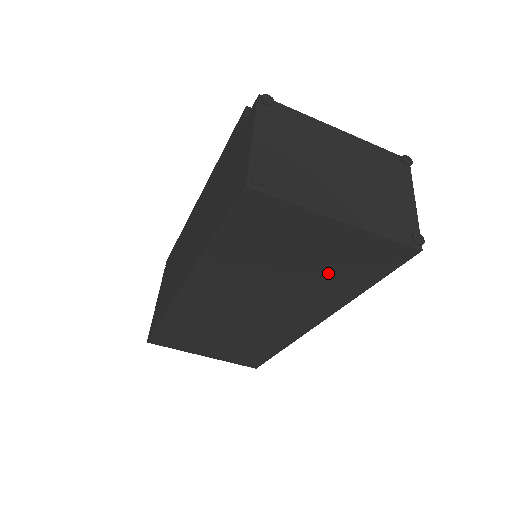
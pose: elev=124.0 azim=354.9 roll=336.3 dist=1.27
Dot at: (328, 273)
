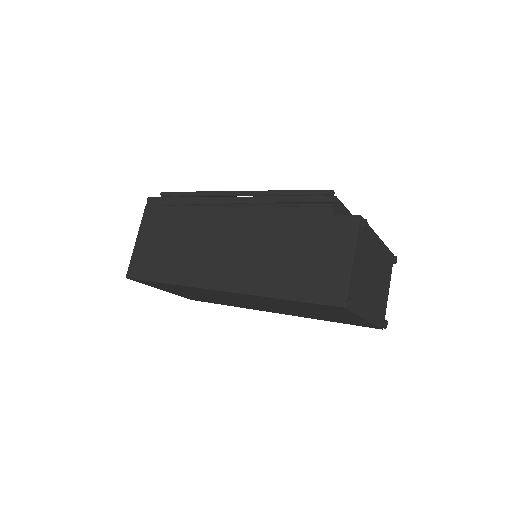
Dot at: (323, 316)
